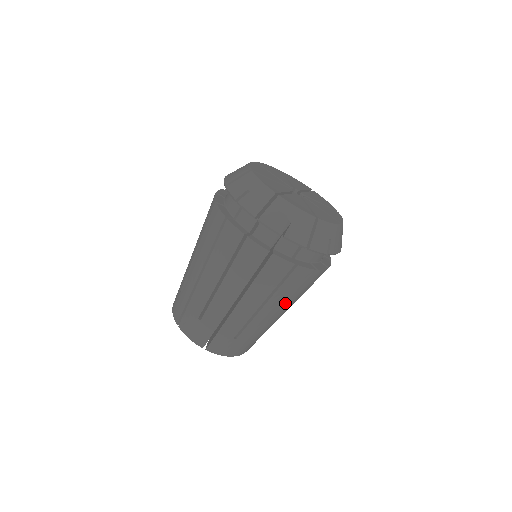
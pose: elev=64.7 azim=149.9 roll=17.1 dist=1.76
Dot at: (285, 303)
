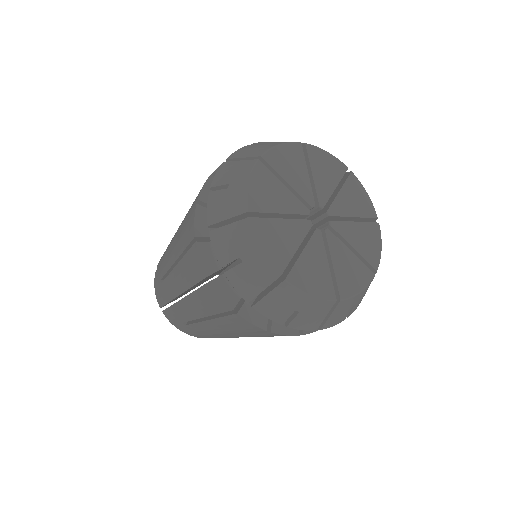
Dot at: (237, 333)
